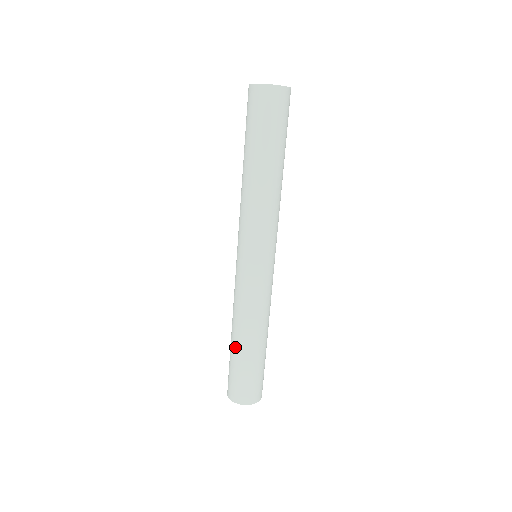
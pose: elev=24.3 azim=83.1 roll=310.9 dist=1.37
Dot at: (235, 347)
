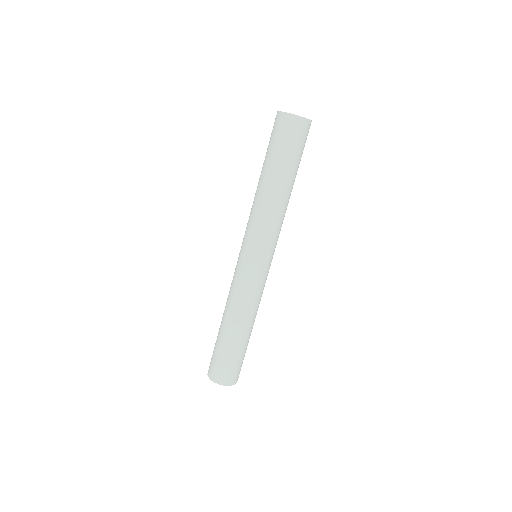
Dot at: (222, 331)
